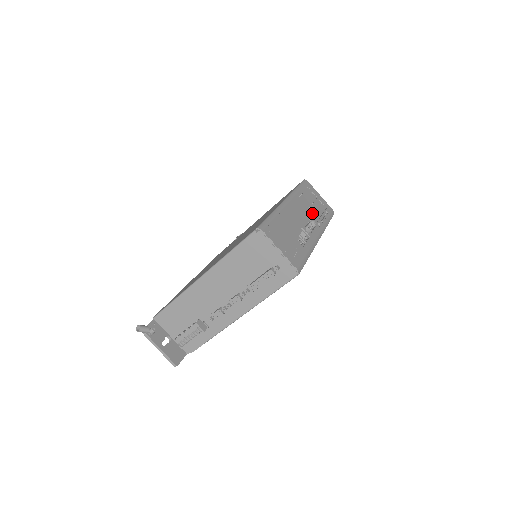
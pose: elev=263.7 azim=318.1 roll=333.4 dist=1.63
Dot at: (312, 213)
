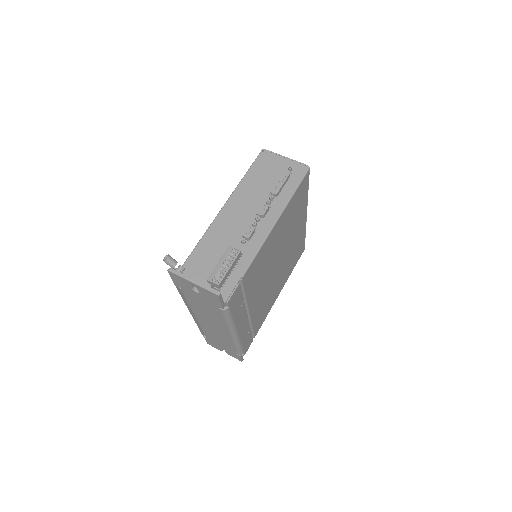
Dot at: occluded
